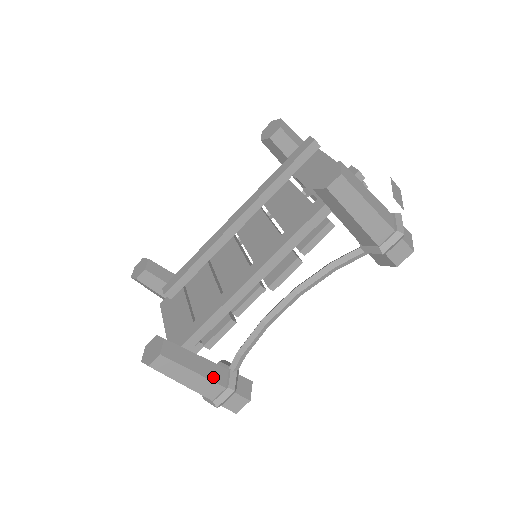
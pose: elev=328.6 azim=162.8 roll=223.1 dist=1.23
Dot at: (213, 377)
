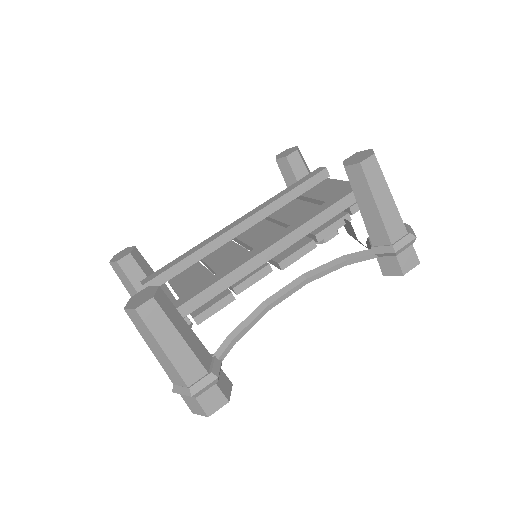
Dot at: (198, 354)
